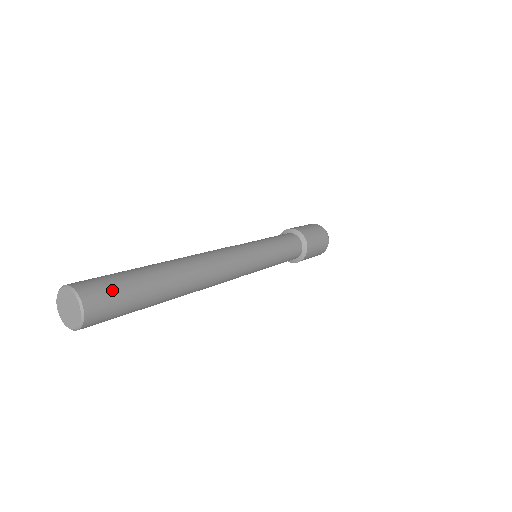
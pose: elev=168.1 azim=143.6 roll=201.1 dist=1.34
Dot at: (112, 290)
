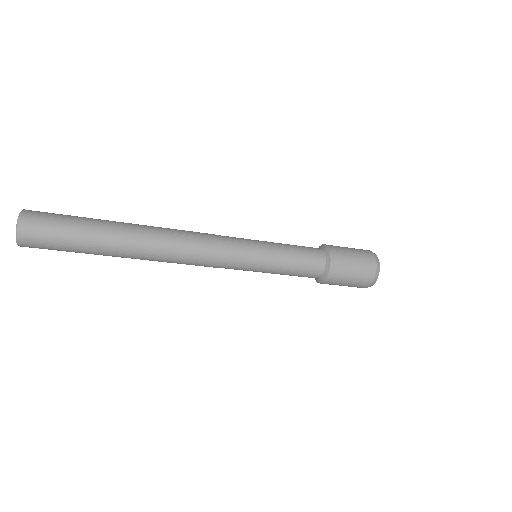
Dot at: occluded
